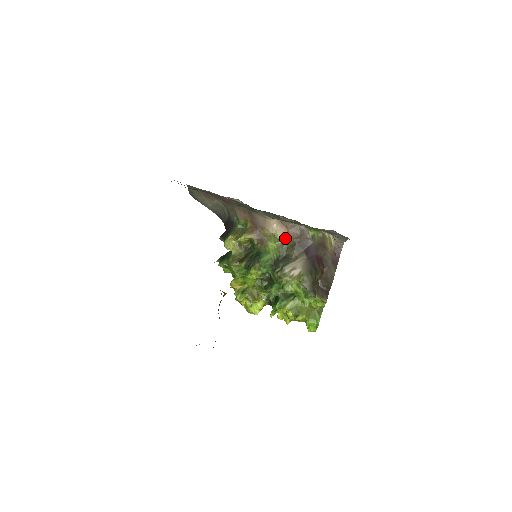
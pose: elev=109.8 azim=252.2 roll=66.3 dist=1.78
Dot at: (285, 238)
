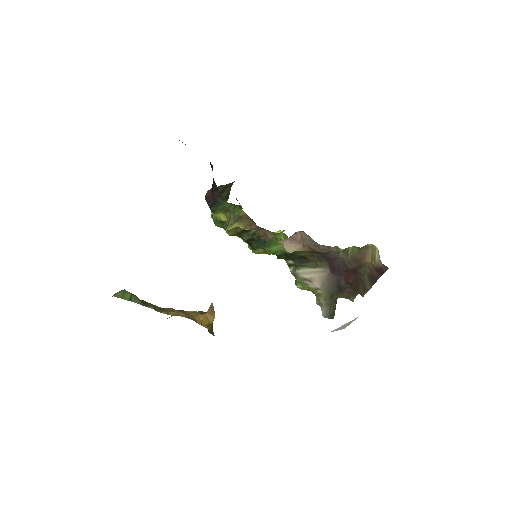
Dot at: (298, 250)
